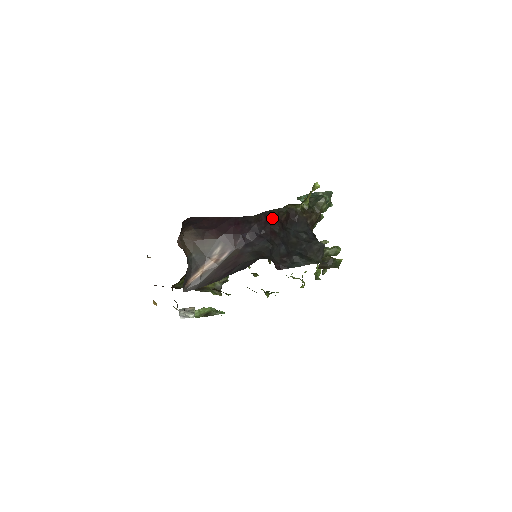
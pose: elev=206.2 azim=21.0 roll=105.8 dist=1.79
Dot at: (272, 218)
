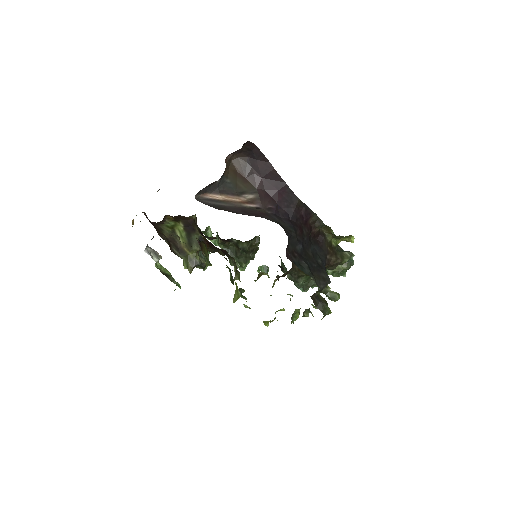
Dot at: (308, 219)
